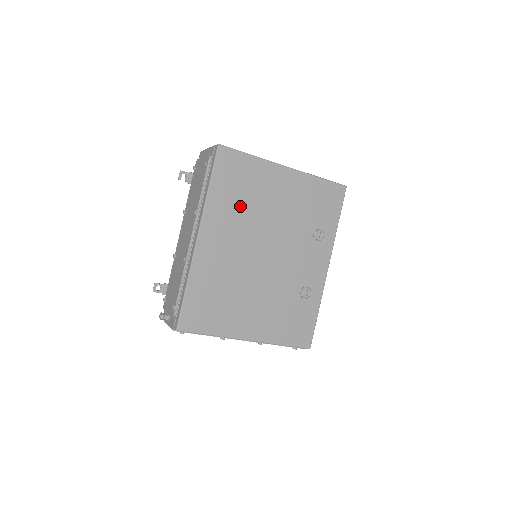
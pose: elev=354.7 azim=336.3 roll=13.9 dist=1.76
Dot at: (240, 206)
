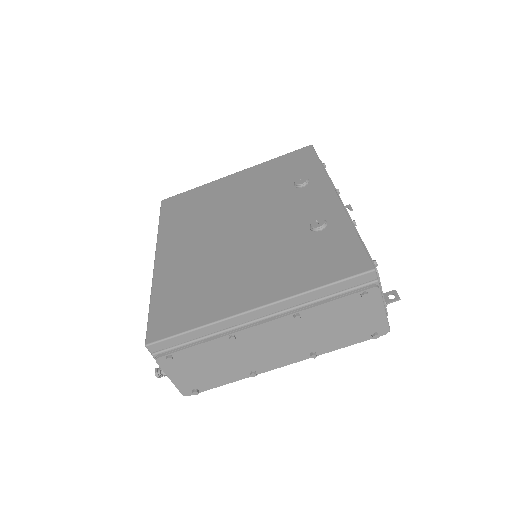
Dot at: (195, 217)
